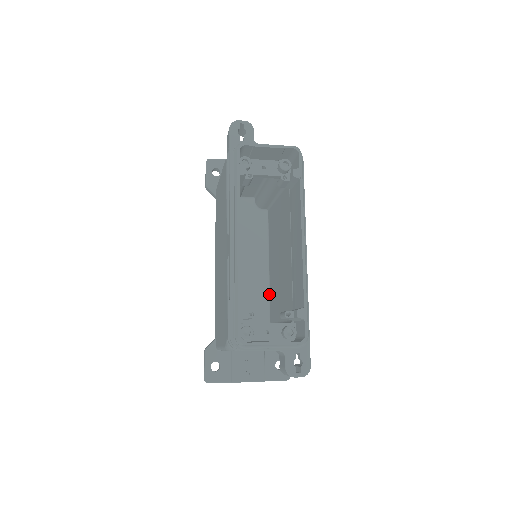
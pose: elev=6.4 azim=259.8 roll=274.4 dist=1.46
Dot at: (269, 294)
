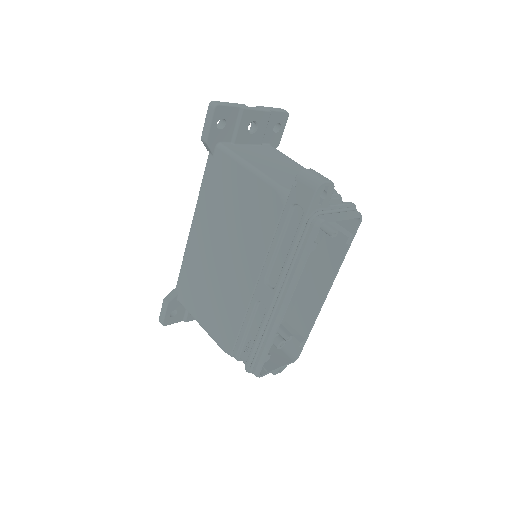
Dot at: occluded
